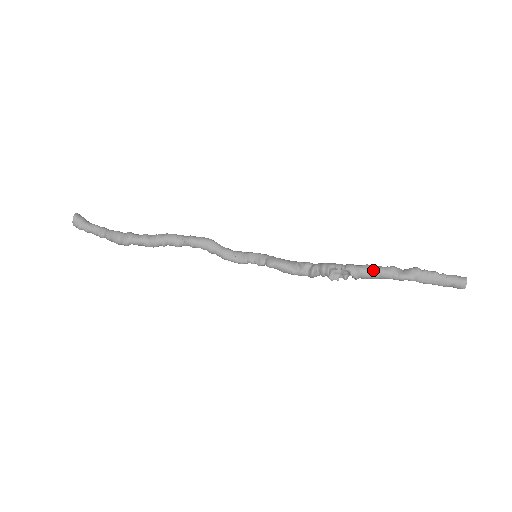
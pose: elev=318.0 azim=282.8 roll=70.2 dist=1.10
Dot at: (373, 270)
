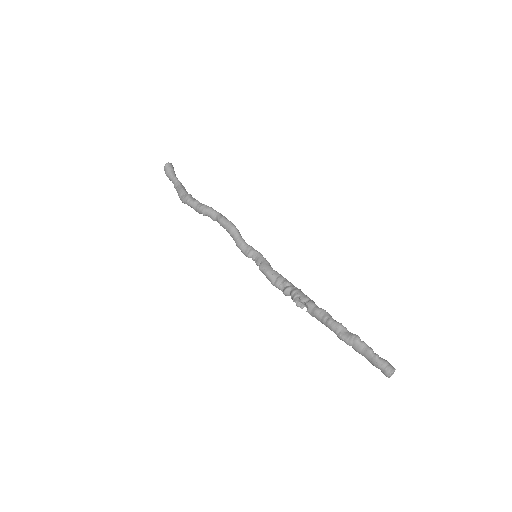
Dot at: (323, 317)
